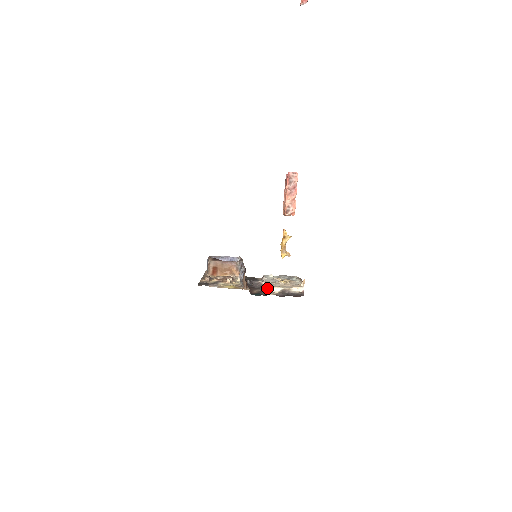
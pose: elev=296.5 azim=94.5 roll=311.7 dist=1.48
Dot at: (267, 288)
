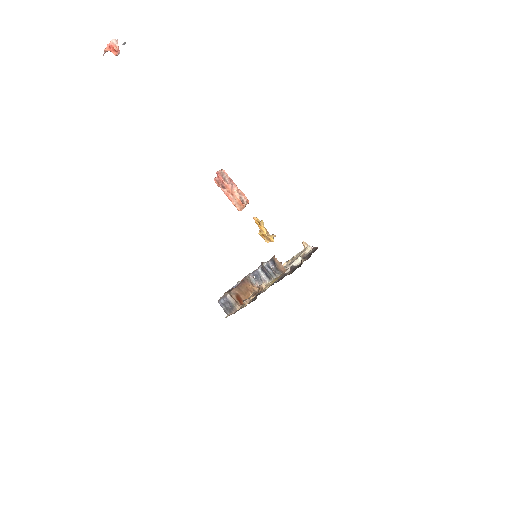
Dot at: (293, 264)
